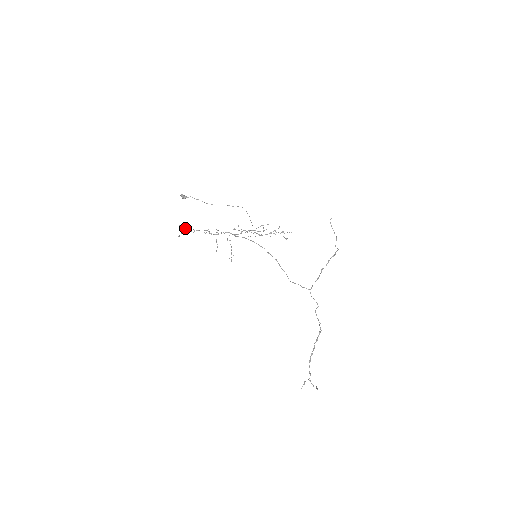
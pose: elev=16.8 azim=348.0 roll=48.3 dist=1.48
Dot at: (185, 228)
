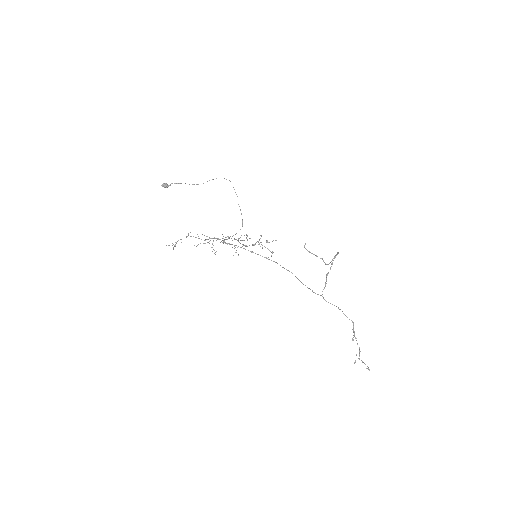
Dot at: (172, 245)
